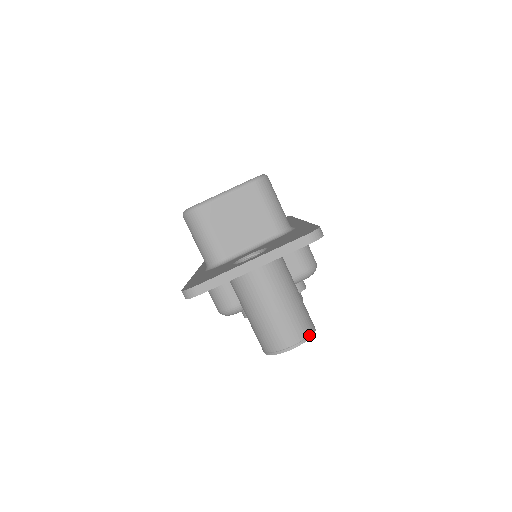
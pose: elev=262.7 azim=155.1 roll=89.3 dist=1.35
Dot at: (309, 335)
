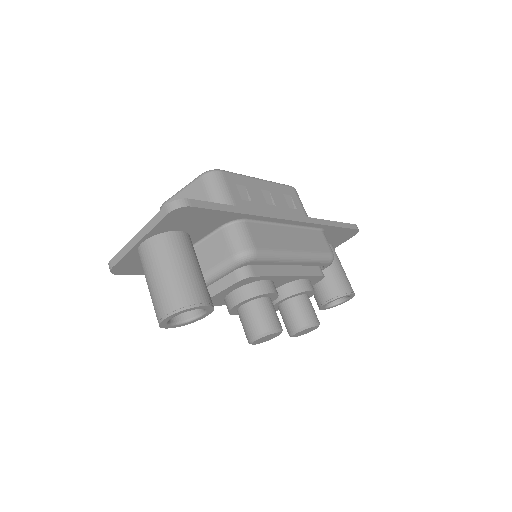
Dot at: (182, 308)
